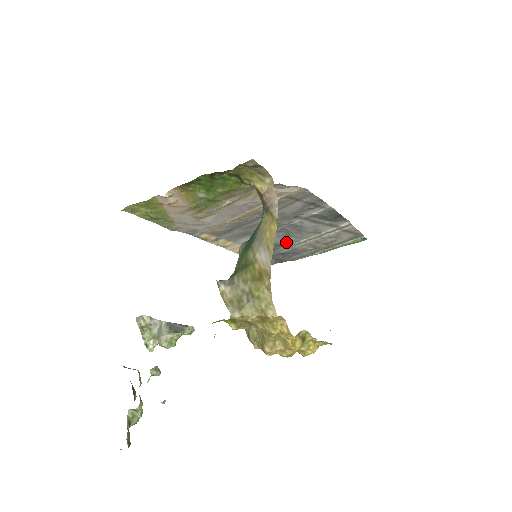
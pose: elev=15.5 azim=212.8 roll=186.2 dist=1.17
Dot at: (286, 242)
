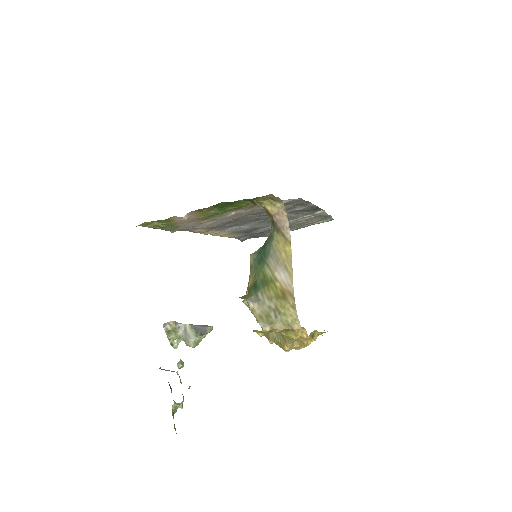
Dot at: (266, 226)
